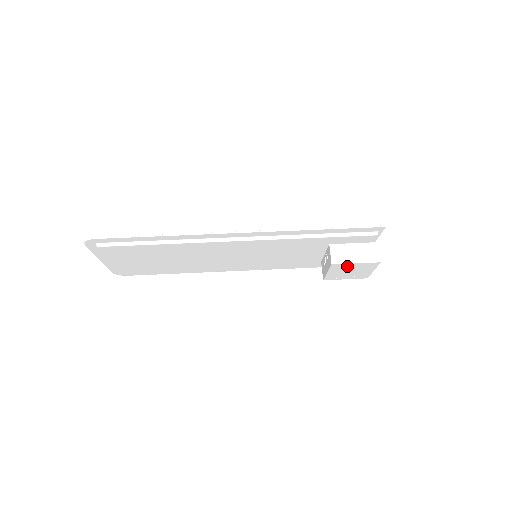
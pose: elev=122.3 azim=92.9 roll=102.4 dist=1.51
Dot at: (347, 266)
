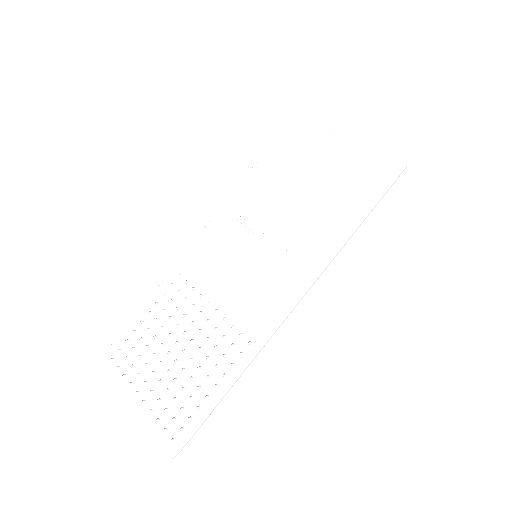
Dot at: occluded
